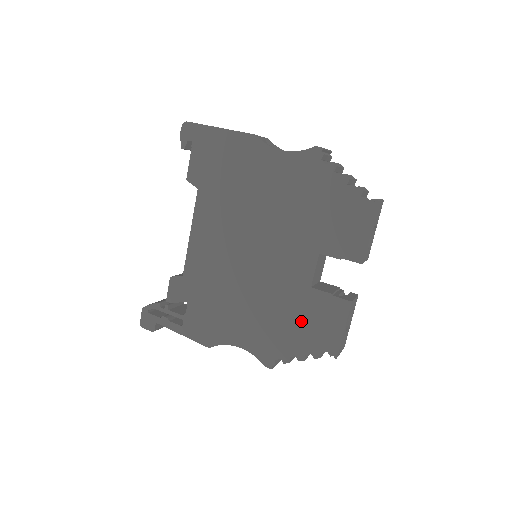
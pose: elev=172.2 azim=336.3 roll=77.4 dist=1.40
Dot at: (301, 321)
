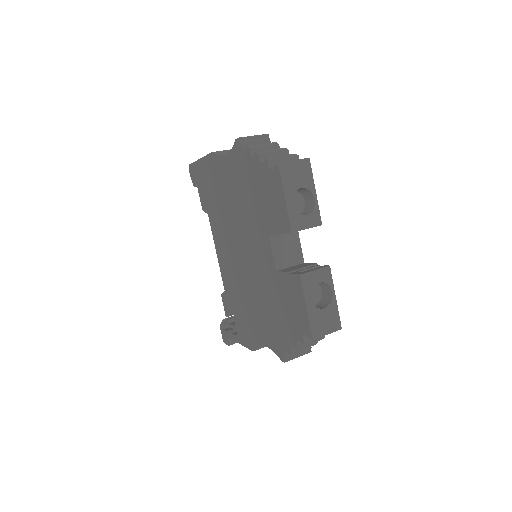
Dot at: (283, 307)
